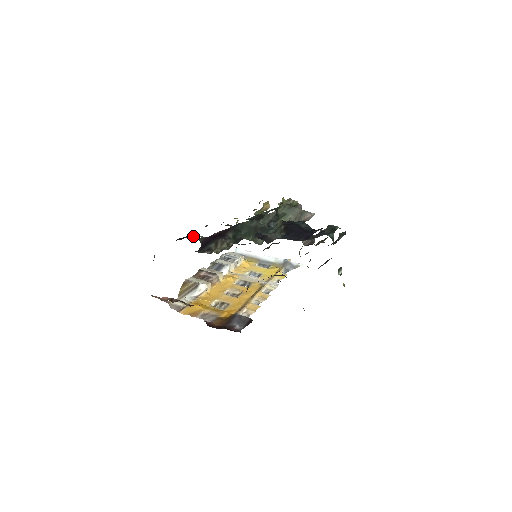
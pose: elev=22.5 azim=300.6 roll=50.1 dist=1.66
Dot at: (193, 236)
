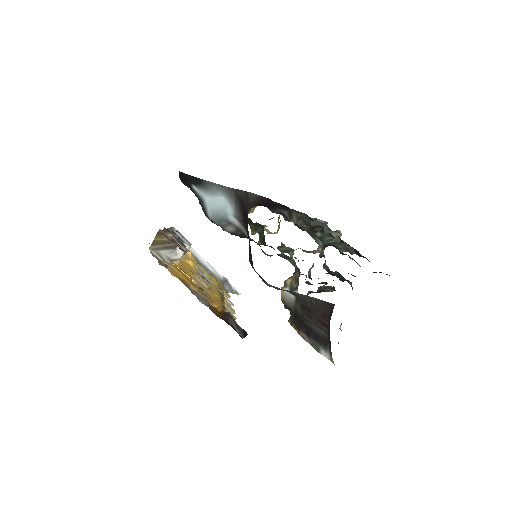
Dot at: (201, 183)
